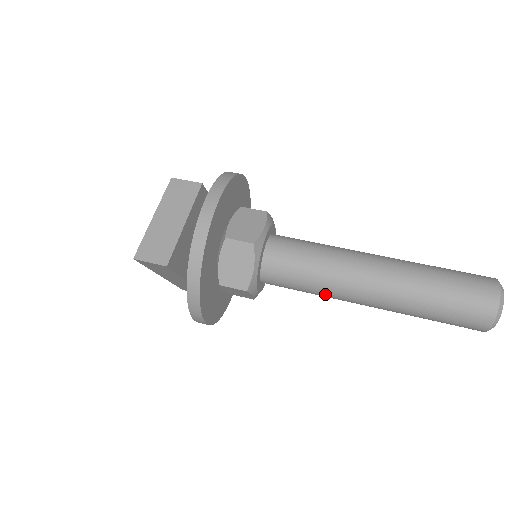
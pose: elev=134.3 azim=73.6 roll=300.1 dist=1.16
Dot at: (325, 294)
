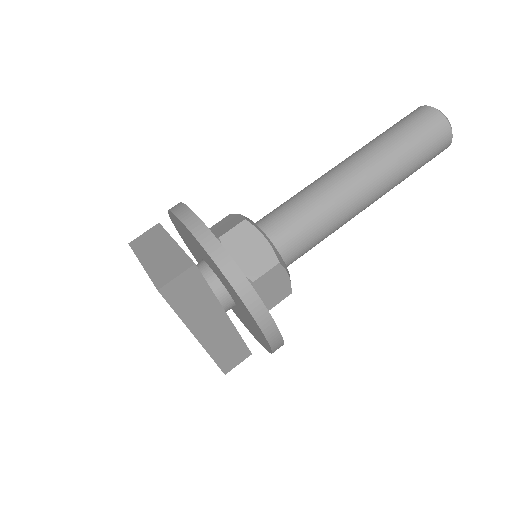
Dot at: (335, 218)
